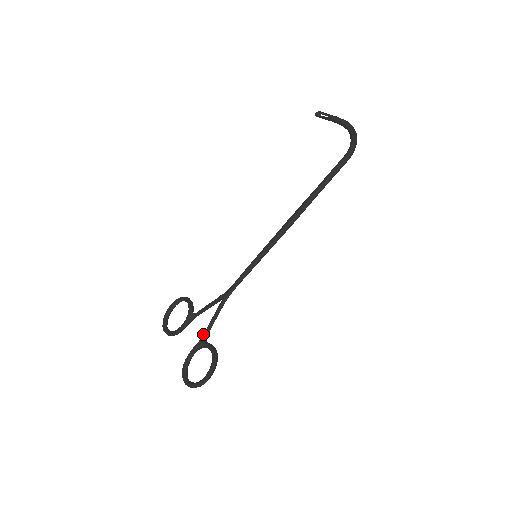
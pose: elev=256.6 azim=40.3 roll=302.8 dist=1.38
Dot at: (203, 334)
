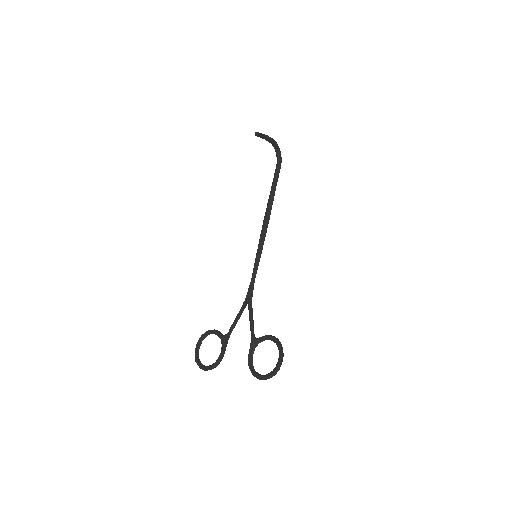
Dot at: (251, 335)
